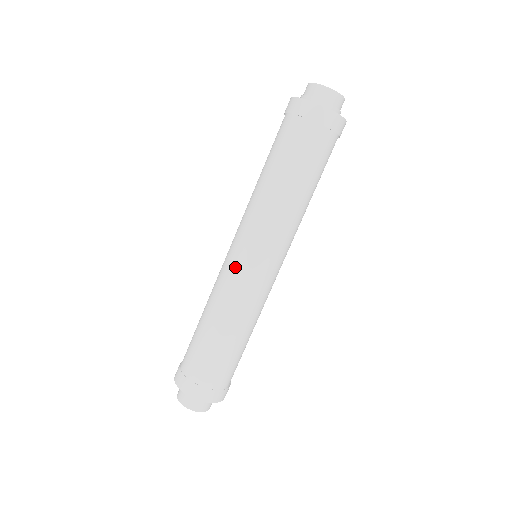
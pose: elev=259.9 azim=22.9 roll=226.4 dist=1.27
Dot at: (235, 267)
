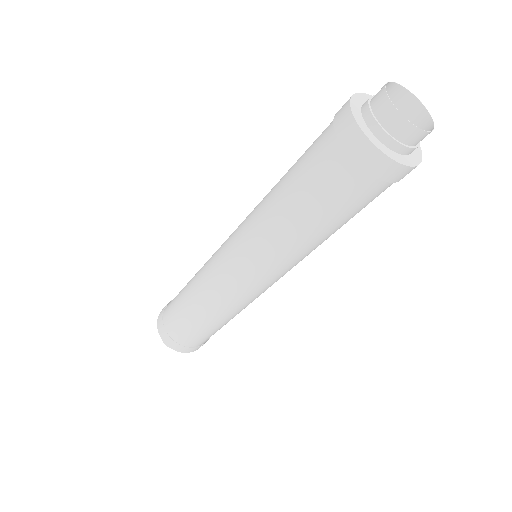
Dot at: (225, 274)
